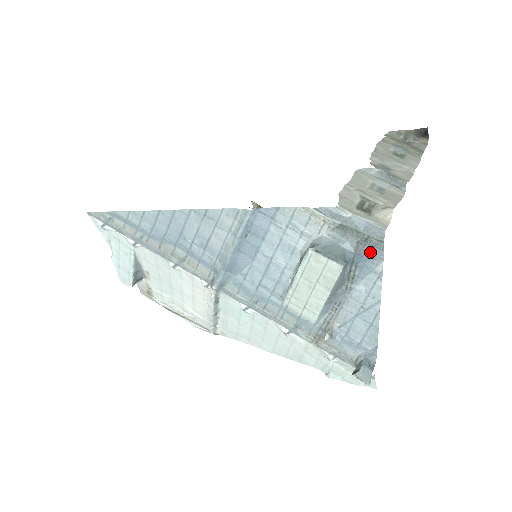
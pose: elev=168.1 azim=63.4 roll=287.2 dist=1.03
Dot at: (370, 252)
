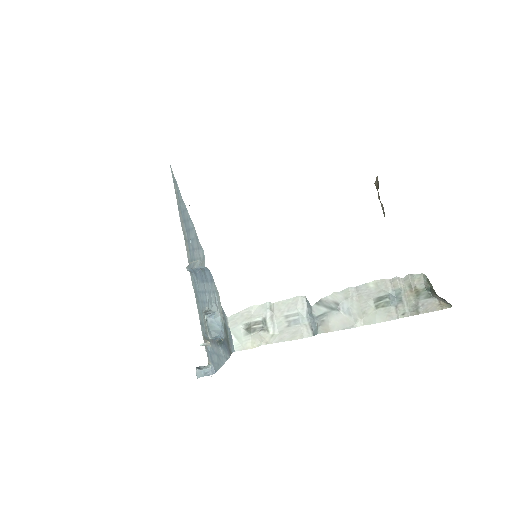
Dot at: (227, 348)
